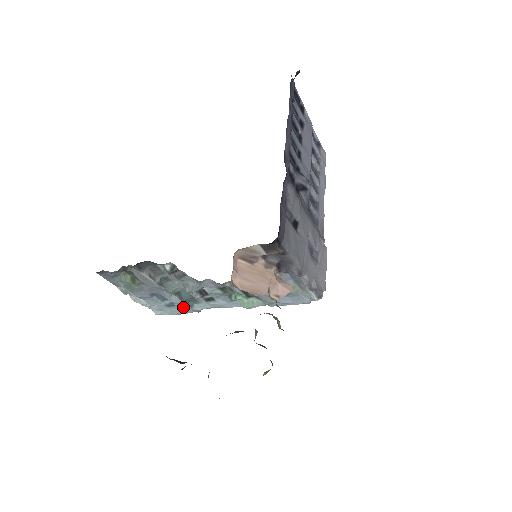
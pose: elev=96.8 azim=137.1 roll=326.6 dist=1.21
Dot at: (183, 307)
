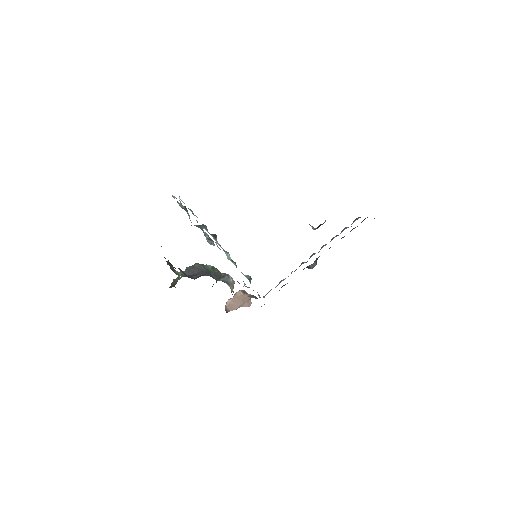
Dot at: occluded
